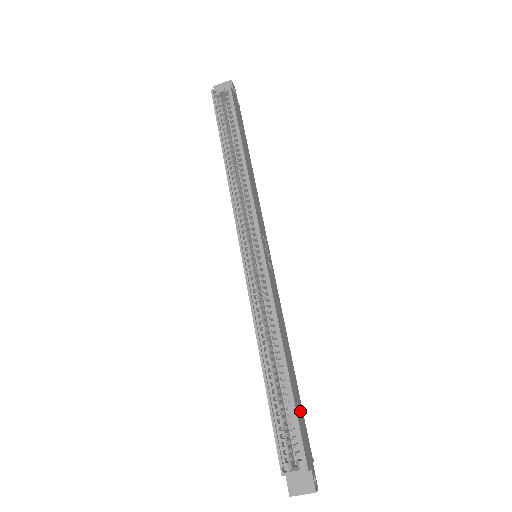
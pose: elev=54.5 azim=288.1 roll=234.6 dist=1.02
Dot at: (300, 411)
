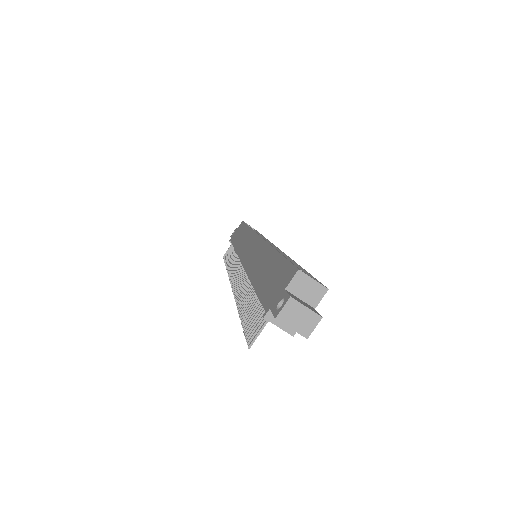
Dot at: occluded
